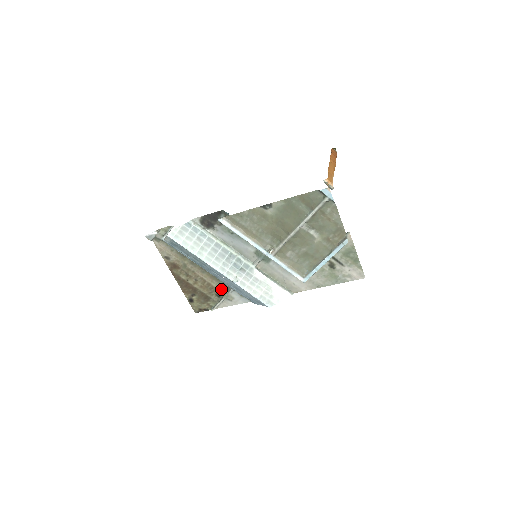
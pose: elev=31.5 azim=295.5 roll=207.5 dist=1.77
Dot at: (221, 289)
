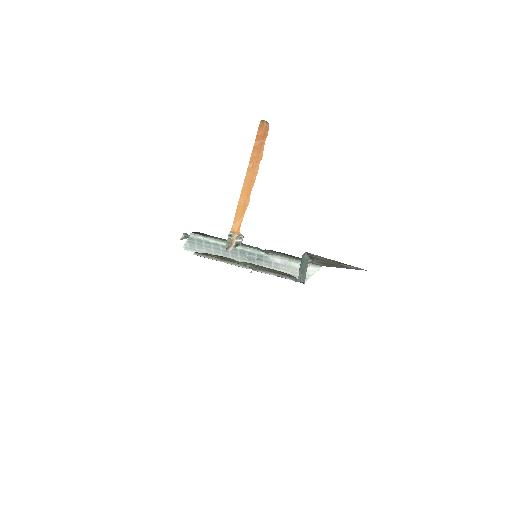
Dot at: occluded
